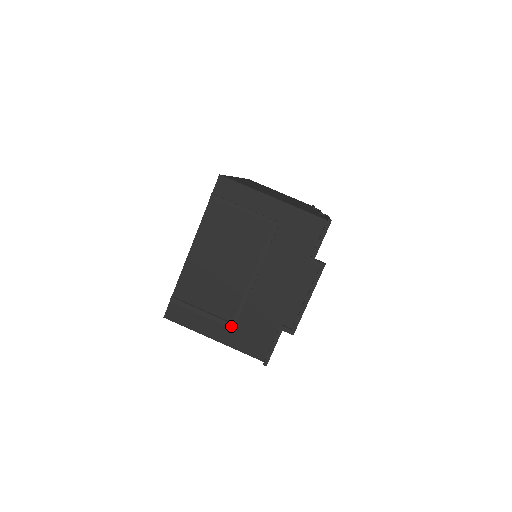
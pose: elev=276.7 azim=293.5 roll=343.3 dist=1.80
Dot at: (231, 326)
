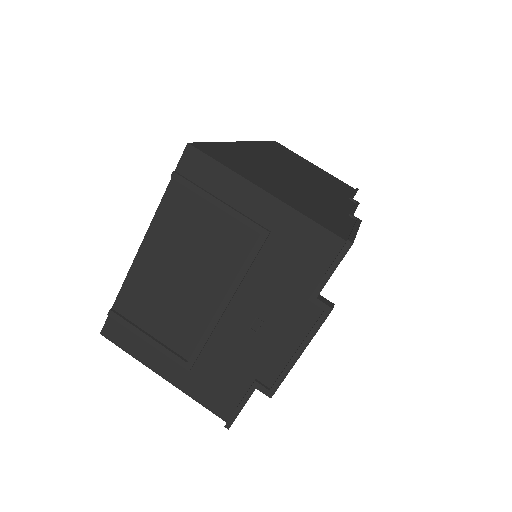
Dot at: (186, 366)
